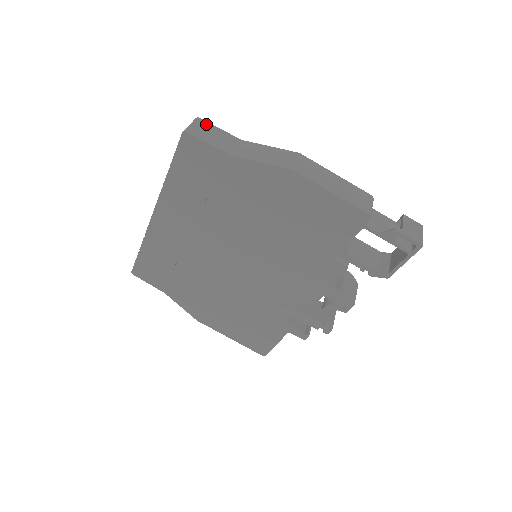
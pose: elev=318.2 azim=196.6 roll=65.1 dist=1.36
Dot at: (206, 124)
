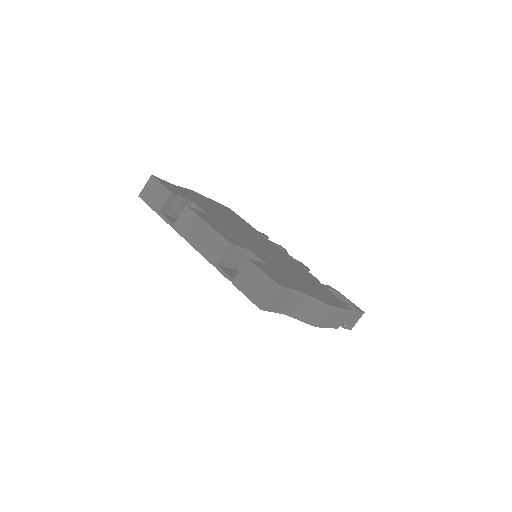
Dot at: (282, 290)
